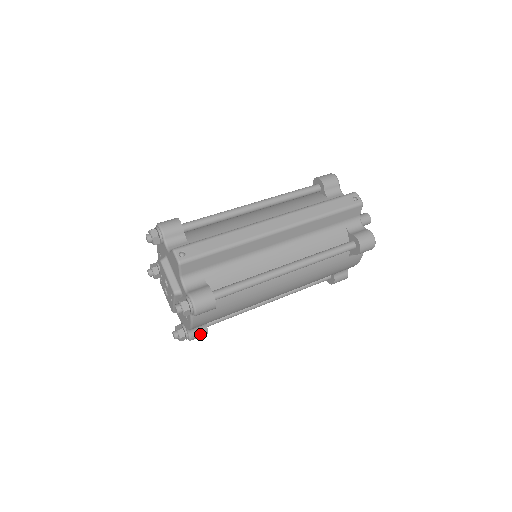
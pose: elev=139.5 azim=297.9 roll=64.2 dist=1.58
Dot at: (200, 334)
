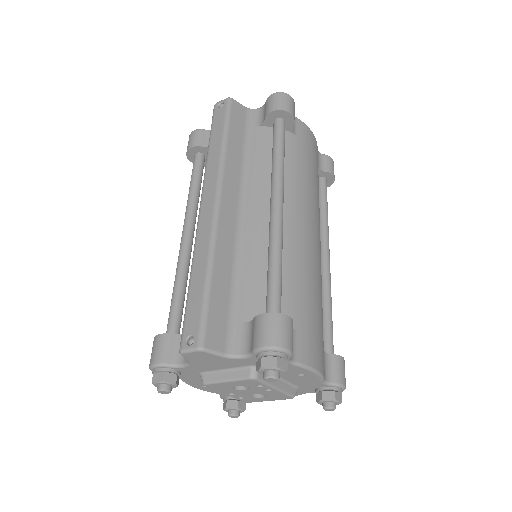
Dot at: (339, 368)
